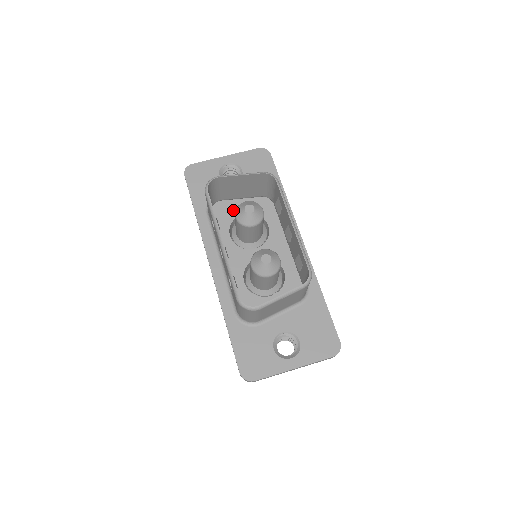
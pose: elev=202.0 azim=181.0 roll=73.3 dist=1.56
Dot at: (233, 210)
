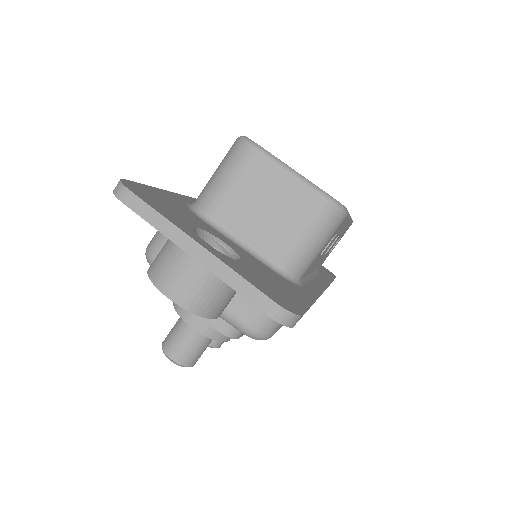
Dot at: occluded
